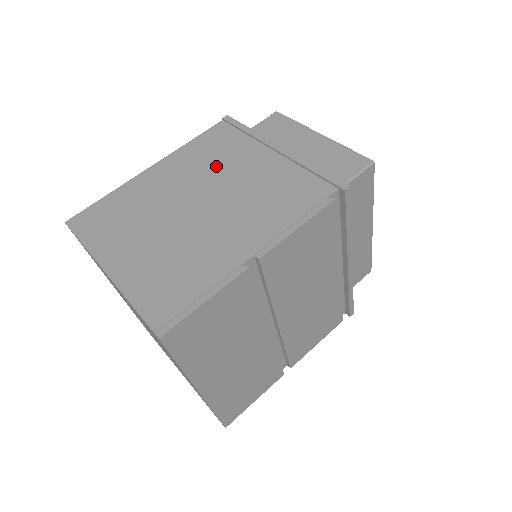
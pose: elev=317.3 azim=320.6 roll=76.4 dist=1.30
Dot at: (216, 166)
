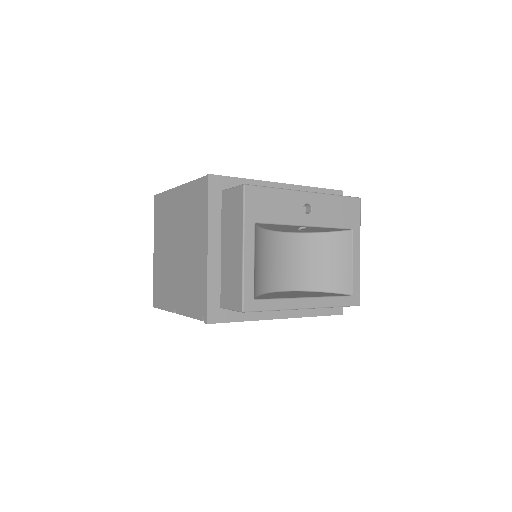
Dot at: (190, 225)
